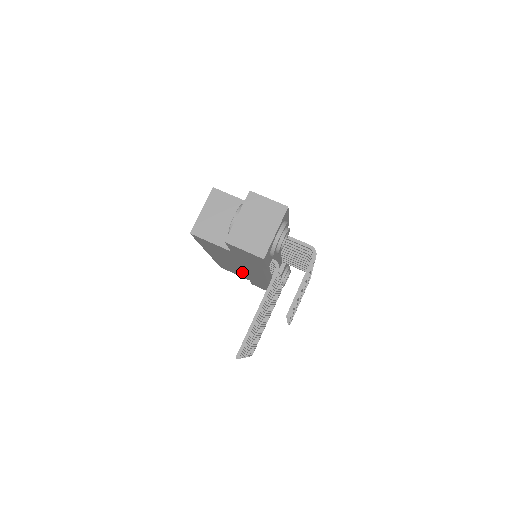
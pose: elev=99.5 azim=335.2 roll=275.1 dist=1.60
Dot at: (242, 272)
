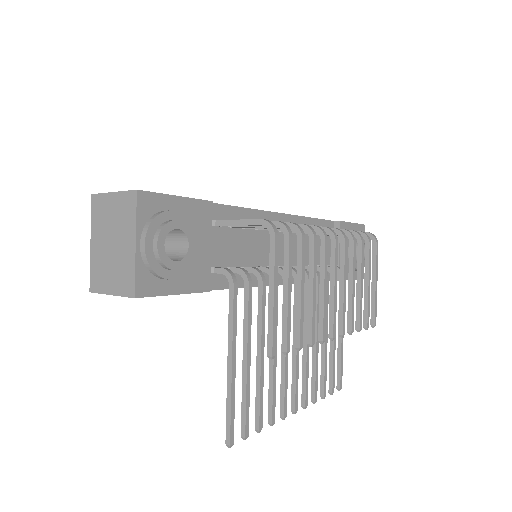
Dot at: occluded
